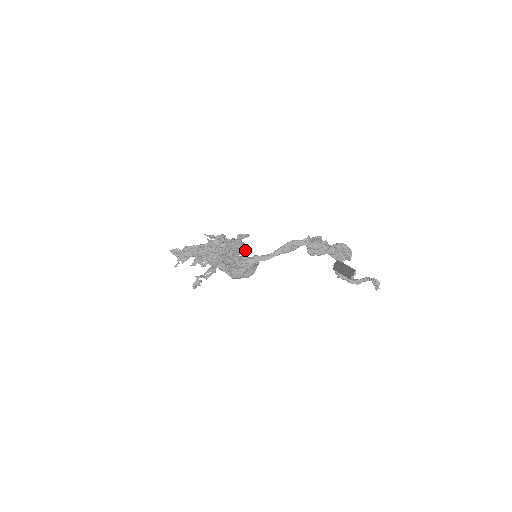
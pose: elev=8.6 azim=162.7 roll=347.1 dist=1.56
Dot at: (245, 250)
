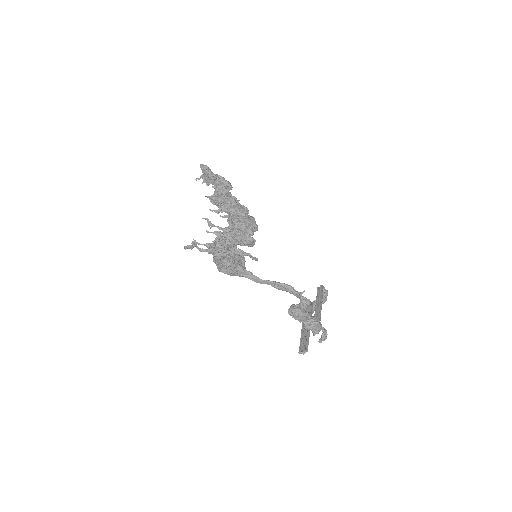
Dot at: (251, 246)
